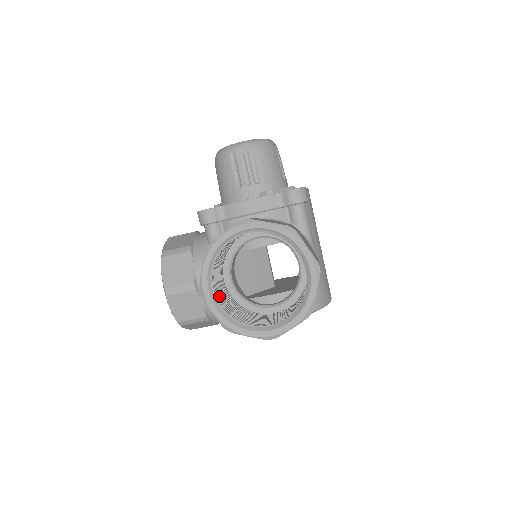
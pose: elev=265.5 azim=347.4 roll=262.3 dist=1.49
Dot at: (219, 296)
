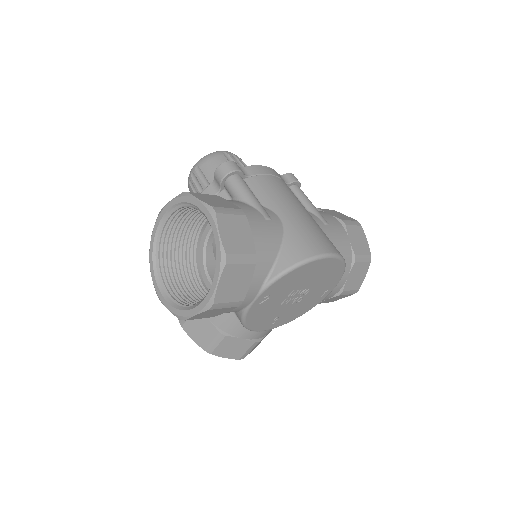
Dot at: (179, 294)
